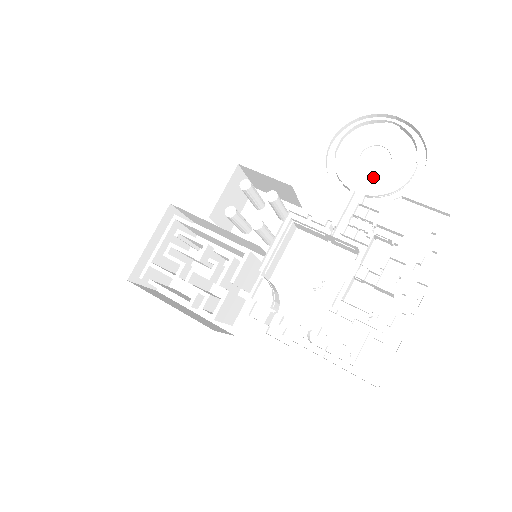
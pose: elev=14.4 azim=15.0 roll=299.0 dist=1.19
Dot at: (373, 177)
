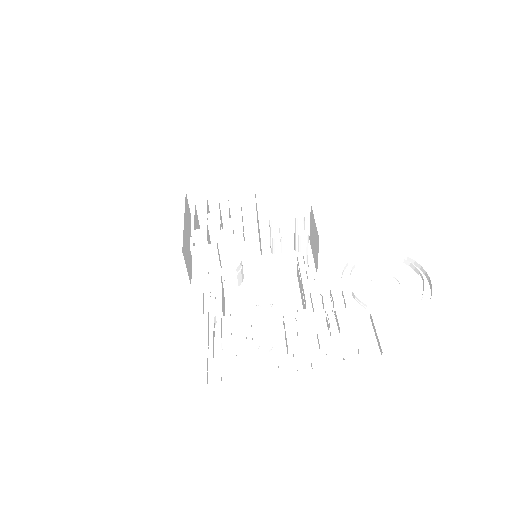
Dot at: (371, 290)
